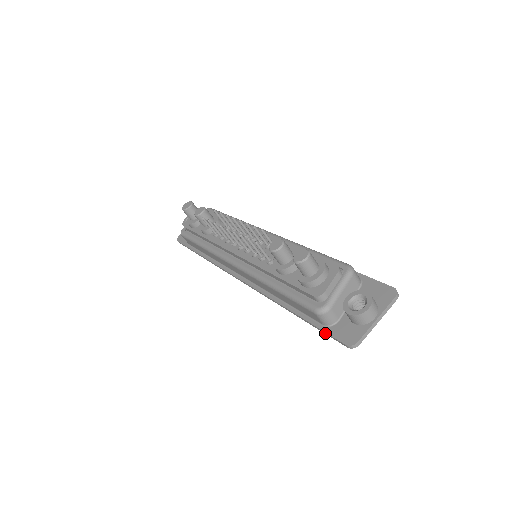
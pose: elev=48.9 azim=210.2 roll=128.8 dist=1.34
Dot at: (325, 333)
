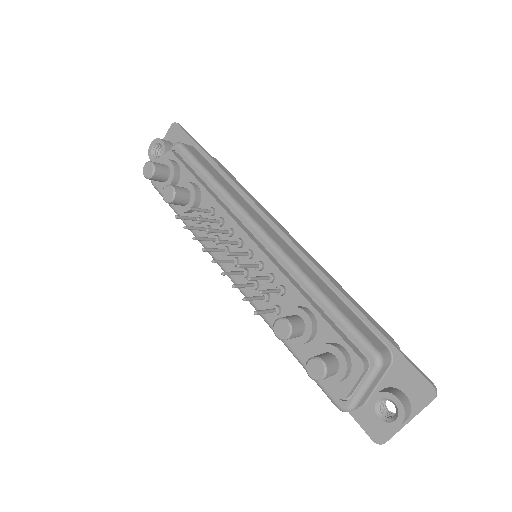
Dot at: occluded
